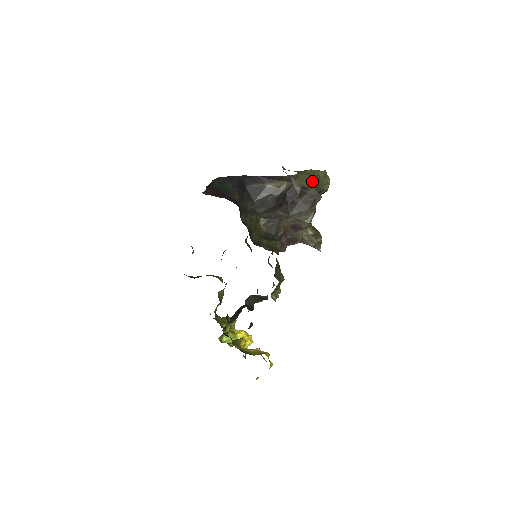
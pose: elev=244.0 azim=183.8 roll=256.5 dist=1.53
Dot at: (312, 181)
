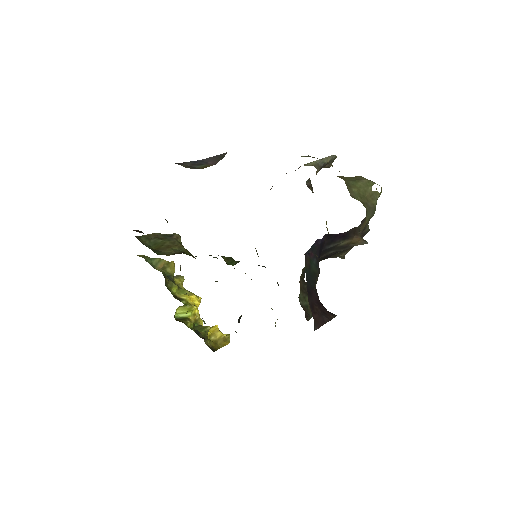
Dot at: (372, 216)
